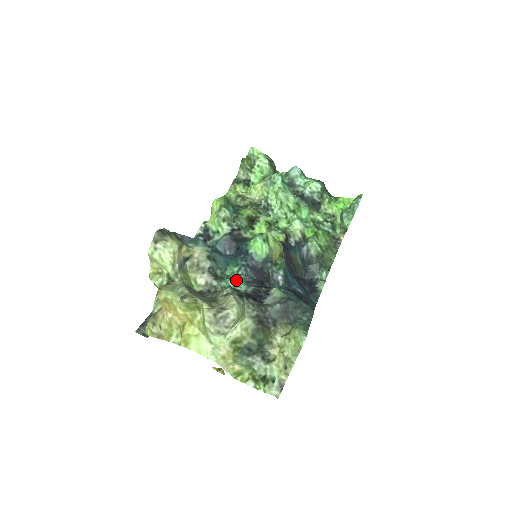
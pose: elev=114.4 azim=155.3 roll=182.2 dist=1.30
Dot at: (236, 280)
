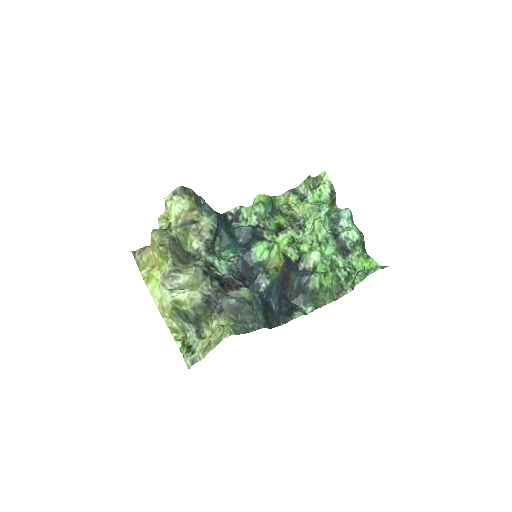
Dot at: (223, 262)
